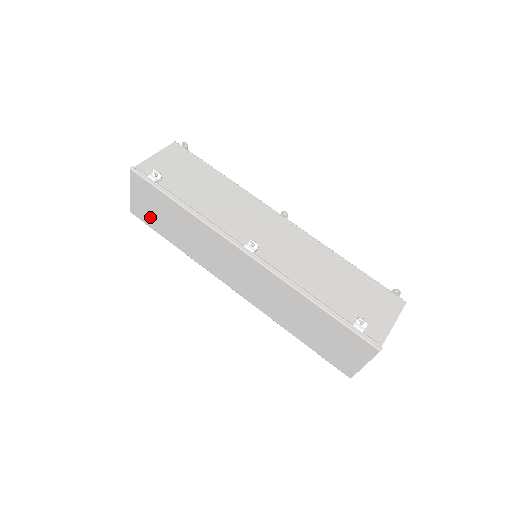
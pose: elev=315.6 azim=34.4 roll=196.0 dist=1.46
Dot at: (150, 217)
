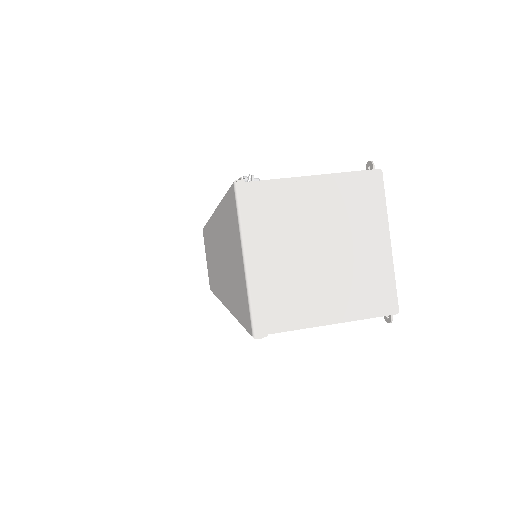
Dot at: occluded
